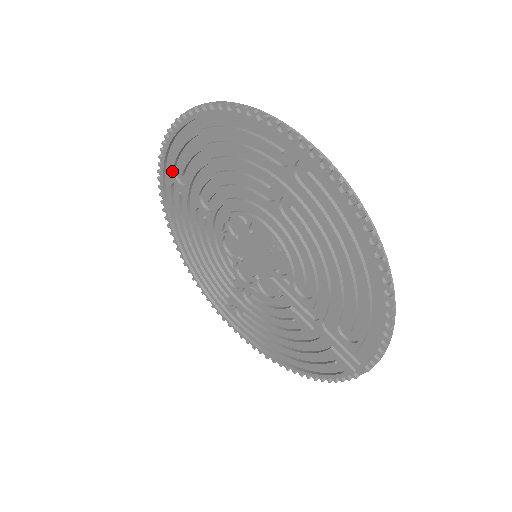
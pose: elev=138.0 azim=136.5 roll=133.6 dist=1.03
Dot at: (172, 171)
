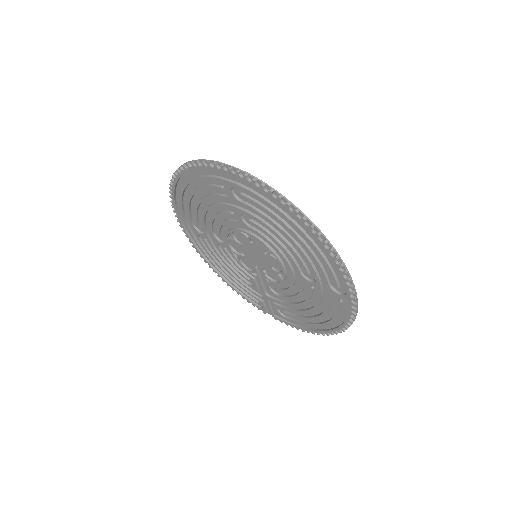
Dot at: (233, 185)
